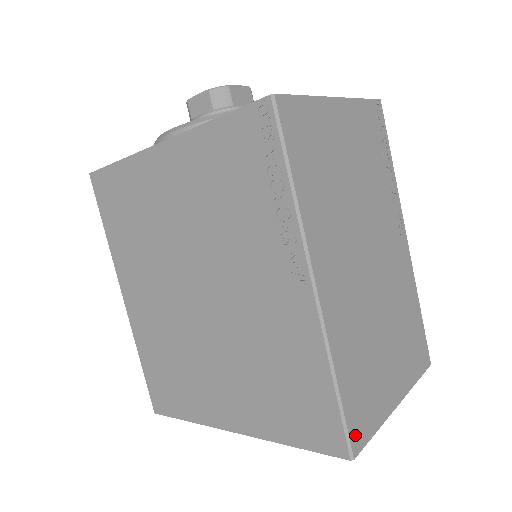
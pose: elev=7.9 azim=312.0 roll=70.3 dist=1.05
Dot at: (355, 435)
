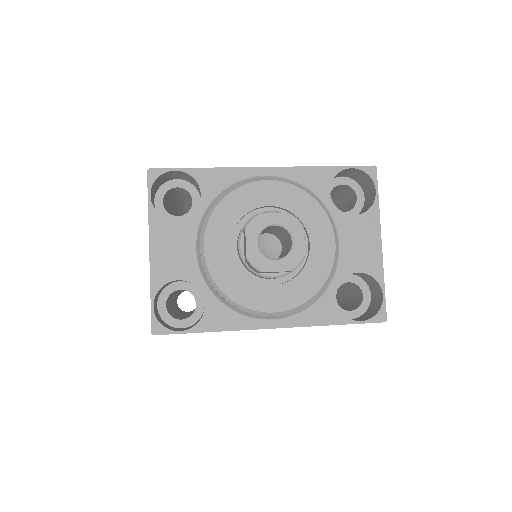
Dot at: occluded
